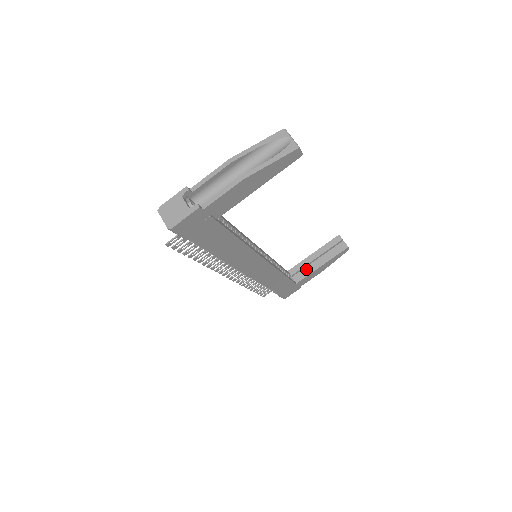
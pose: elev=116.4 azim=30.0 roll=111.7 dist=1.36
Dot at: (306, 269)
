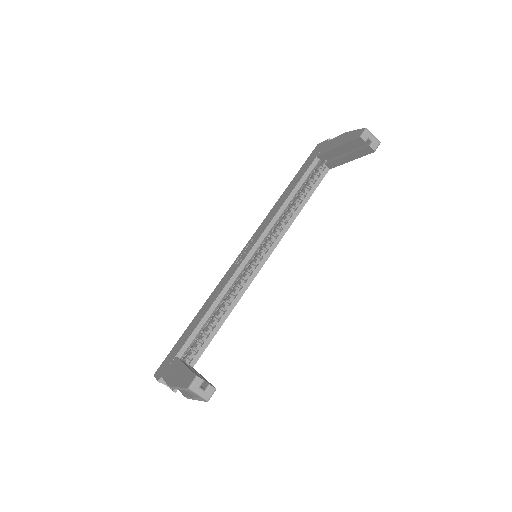
Dot at: (335, 160)
